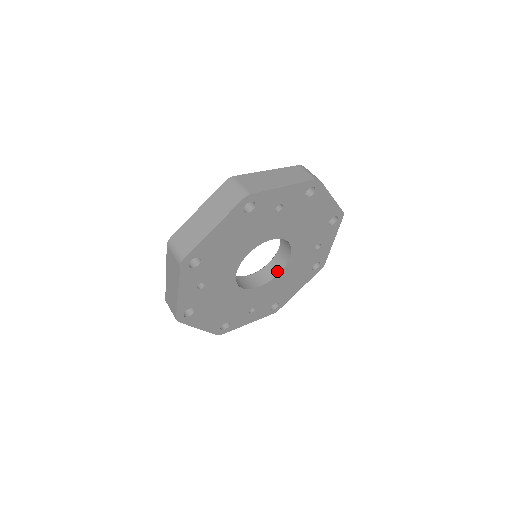
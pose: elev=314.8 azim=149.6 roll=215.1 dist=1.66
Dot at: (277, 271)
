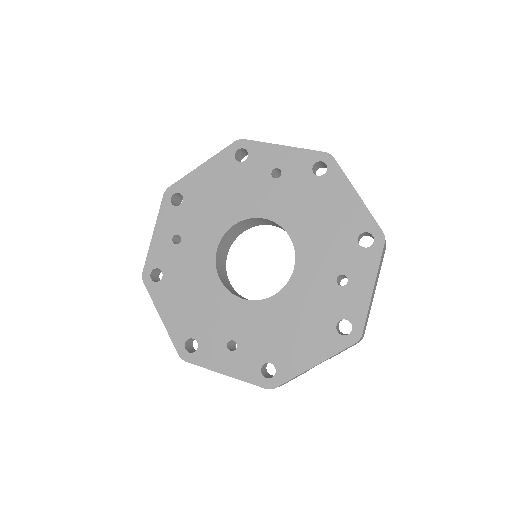
Dot at: (277, 293)
